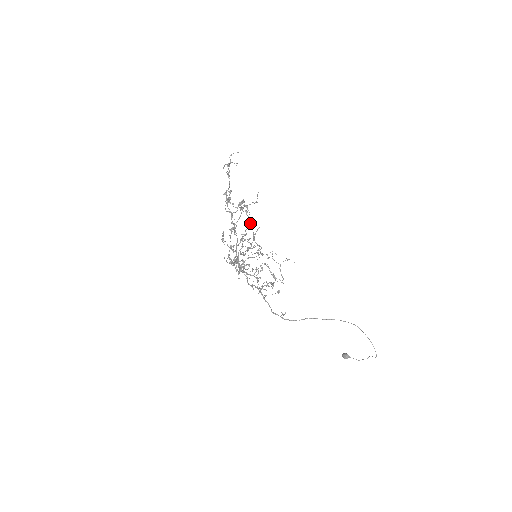
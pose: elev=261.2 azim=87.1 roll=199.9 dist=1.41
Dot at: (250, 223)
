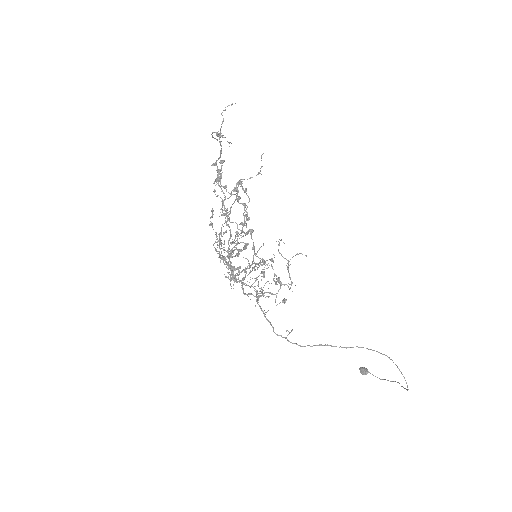
Dot at: (249, 229)
